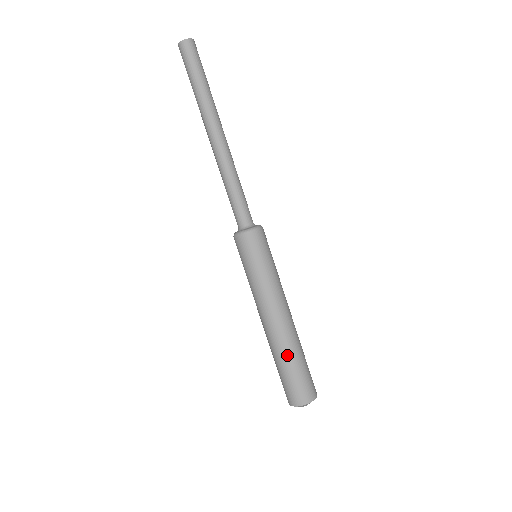
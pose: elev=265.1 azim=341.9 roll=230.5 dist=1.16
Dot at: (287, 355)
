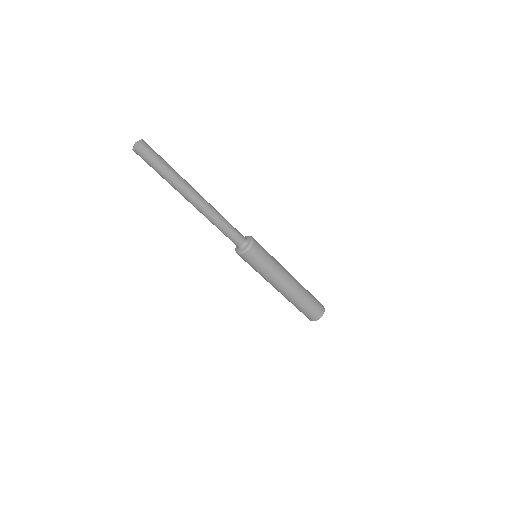
Dot at: (299, 302)
